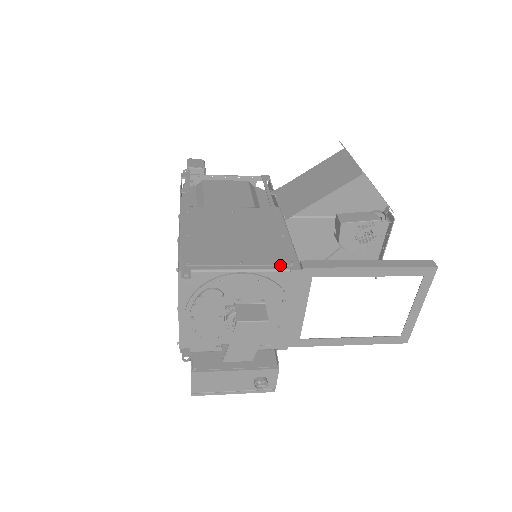
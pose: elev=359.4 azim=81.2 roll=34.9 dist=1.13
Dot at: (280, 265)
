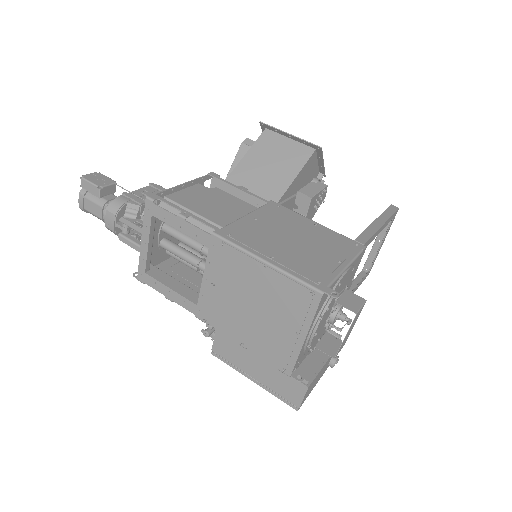
Dot at: (354, 250)
